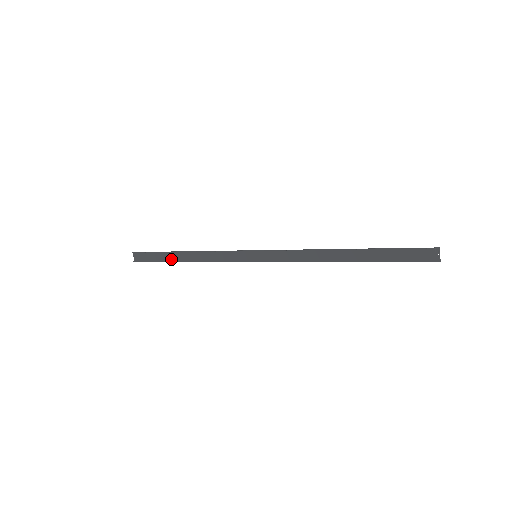
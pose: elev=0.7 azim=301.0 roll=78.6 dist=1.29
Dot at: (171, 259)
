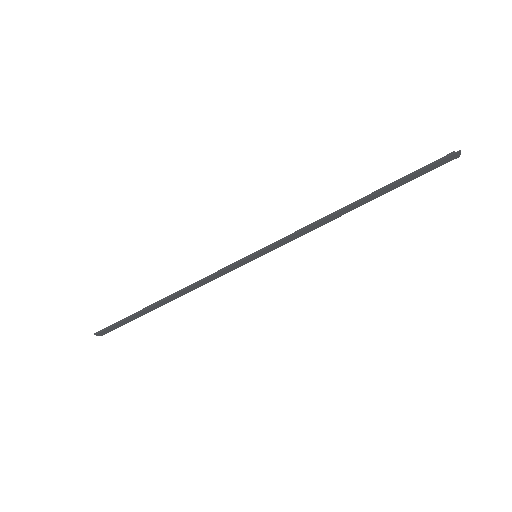
Dot at: (147, 310)
